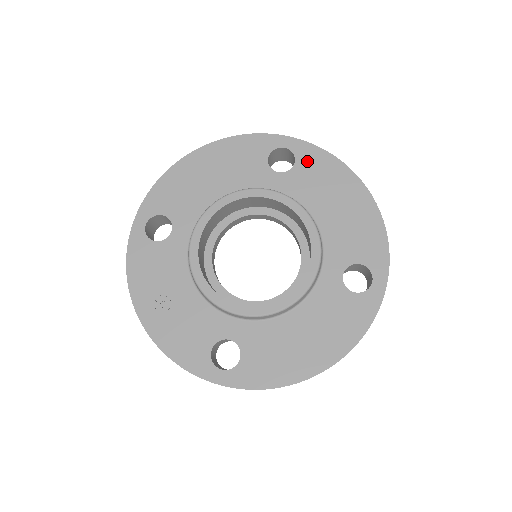
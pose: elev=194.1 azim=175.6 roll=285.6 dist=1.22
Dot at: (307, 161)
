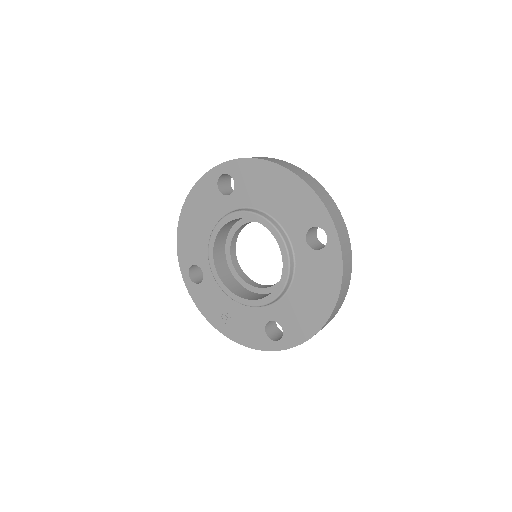
Dot at: (240, 174)
